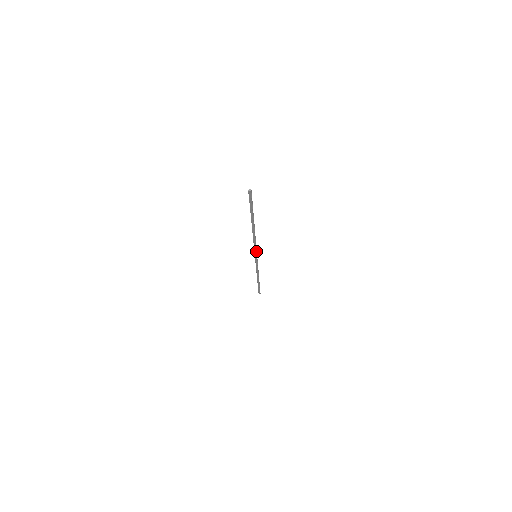
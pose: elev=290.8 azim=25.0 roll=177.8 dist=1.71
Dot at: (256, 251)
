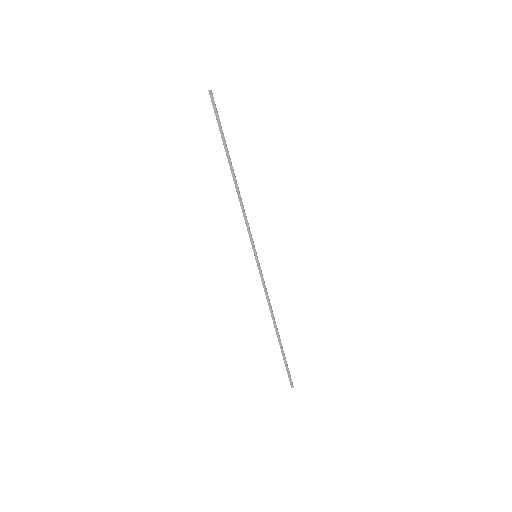
Dot at: (252, 241)
